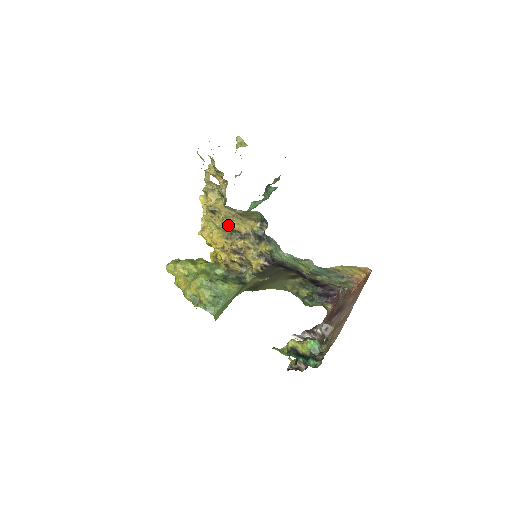
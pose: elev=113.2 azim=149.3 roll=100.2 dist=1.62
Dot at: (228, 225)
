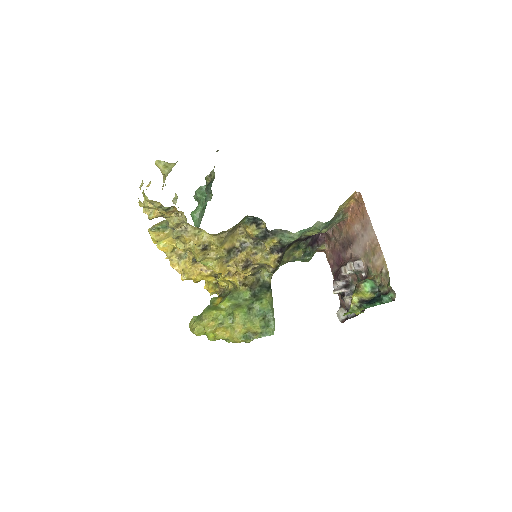
Dot at: (225, 249)
